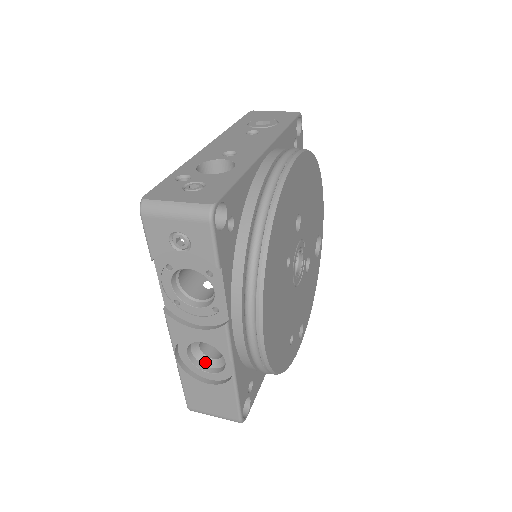
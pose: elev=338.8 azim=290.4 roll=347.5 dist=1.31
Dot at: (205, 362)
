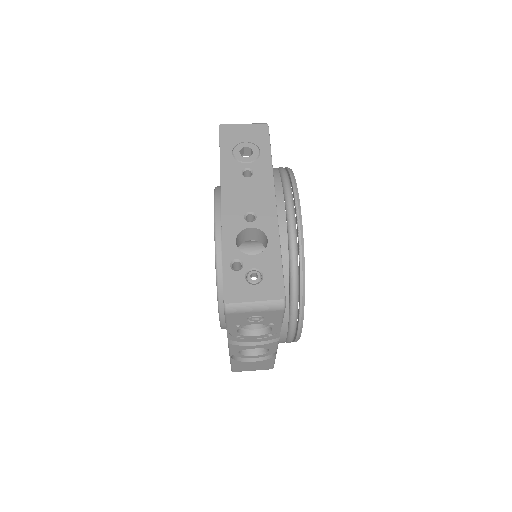
Dot at: (248, 350)
